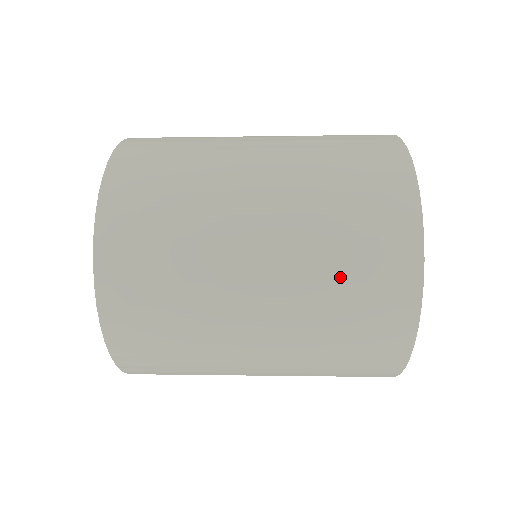
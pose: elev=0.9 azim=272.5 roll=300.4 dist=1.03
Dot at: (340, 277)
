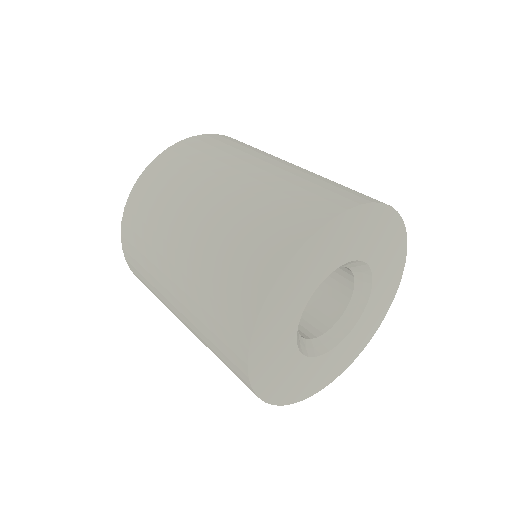
Dot at: occluded
